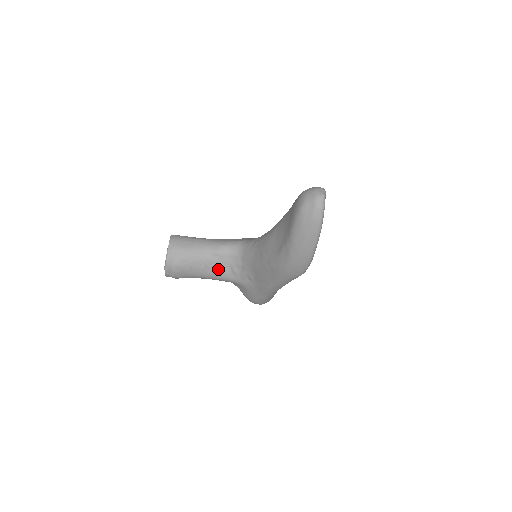
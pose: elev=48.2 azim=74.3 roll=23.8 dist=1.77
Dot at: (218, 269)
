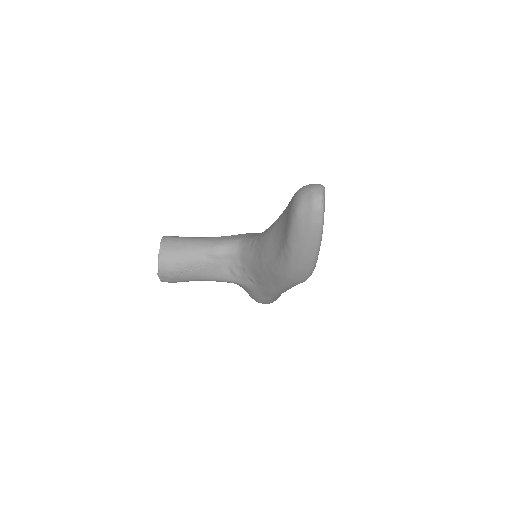
Dot at: (216, 271)
